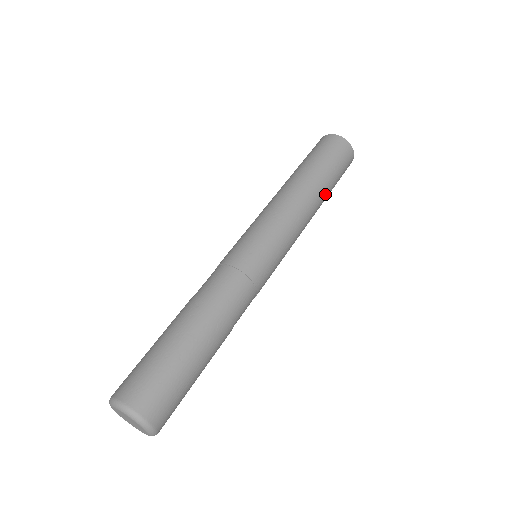
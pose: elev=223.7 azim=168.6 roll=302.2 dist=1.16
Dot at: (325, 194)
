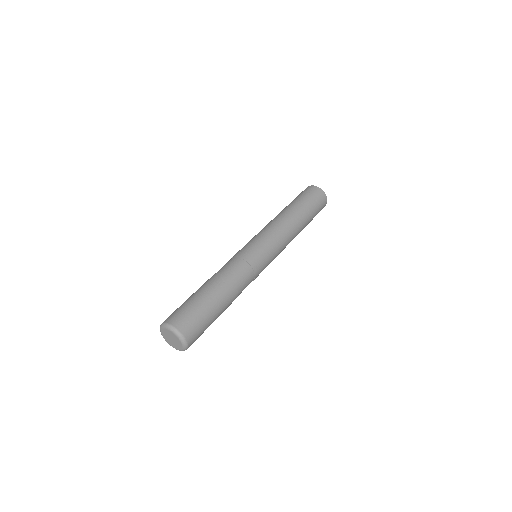
Dot at: occluded
